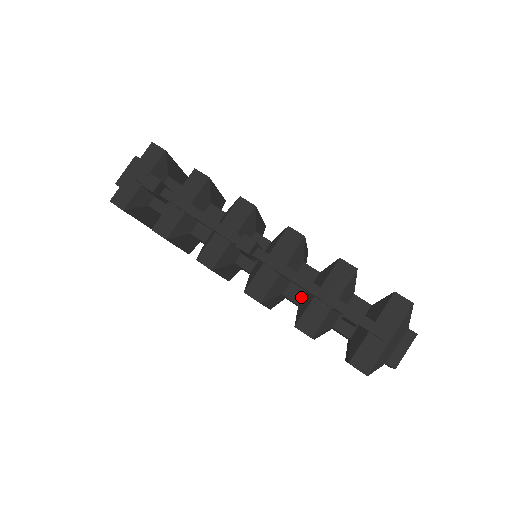
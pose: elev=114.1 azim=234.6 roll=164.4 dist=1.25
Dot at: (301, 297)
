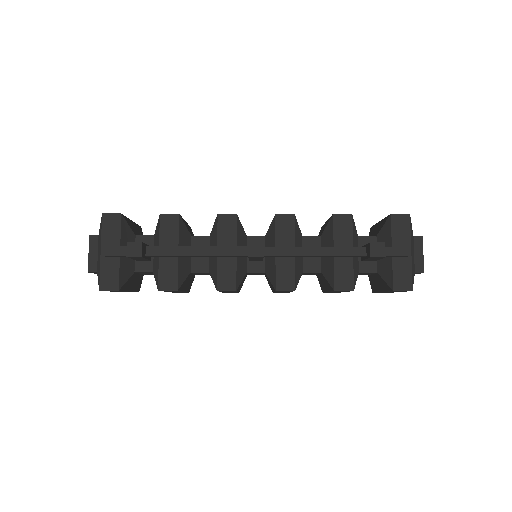
Dot at: (319, 265)
